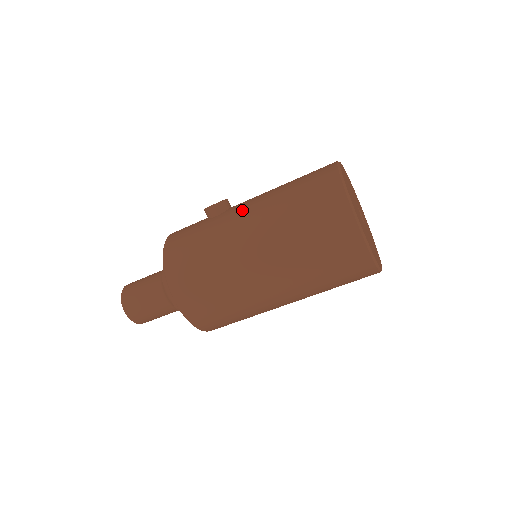
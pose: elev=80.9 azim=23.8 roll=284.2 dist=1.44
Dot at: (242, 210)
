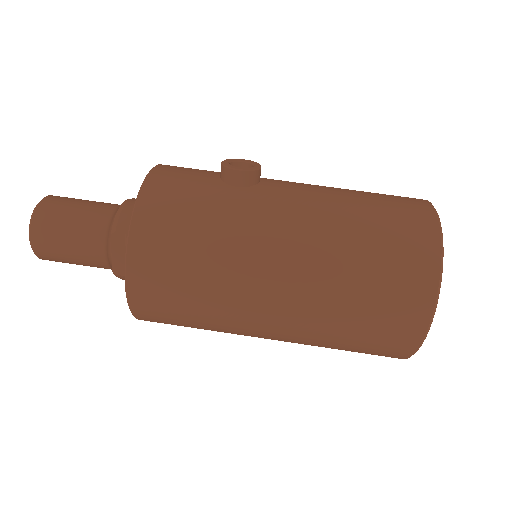
Dot at: (283, 206)
